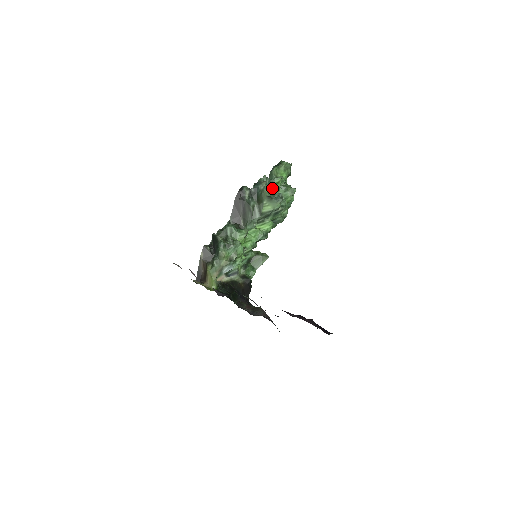
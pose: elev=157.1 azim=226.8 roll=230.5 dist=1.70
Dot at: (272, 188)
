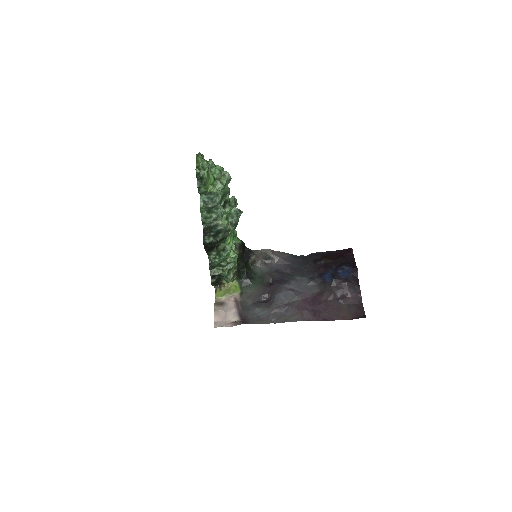
Dot at: (220, 208)
